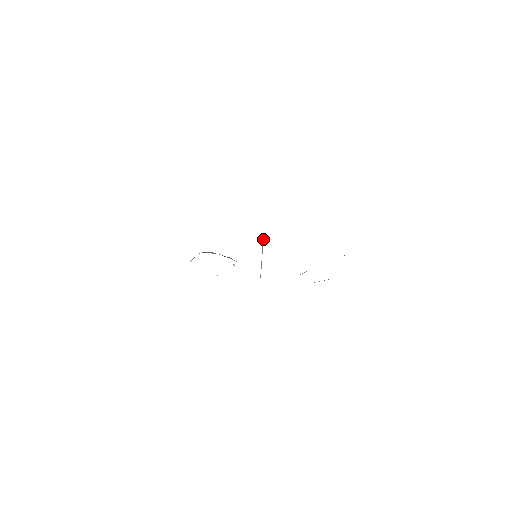
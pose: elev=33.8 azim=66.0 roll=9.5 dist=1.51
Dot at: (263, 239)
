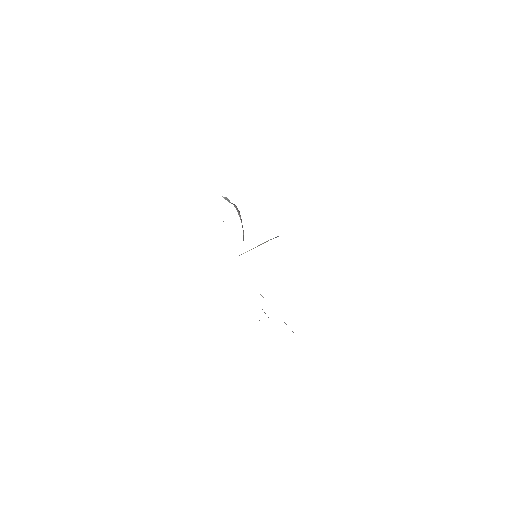
Dot at: occluded
